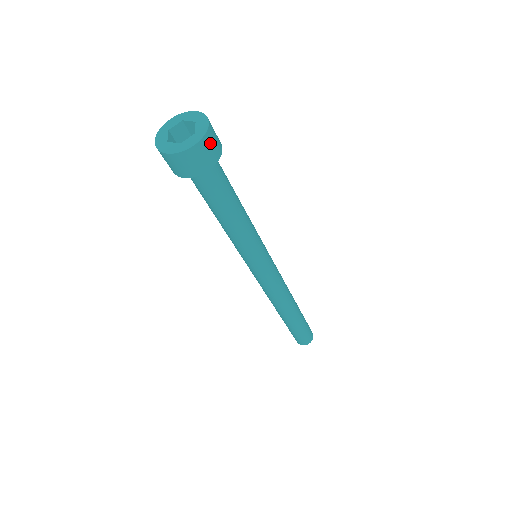
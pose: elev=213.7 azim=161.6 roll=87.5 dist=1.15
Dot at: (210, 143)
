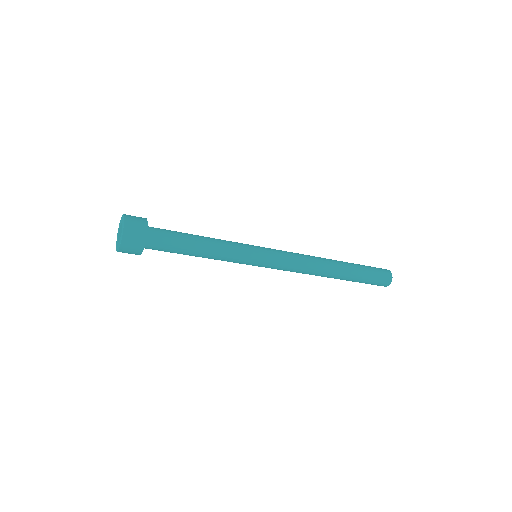
Dot at: (127, 251)
